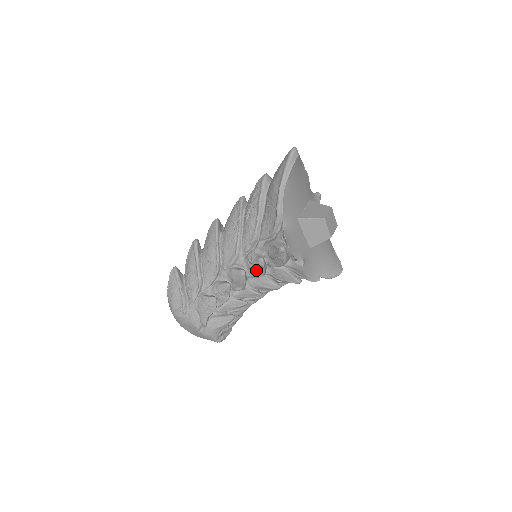
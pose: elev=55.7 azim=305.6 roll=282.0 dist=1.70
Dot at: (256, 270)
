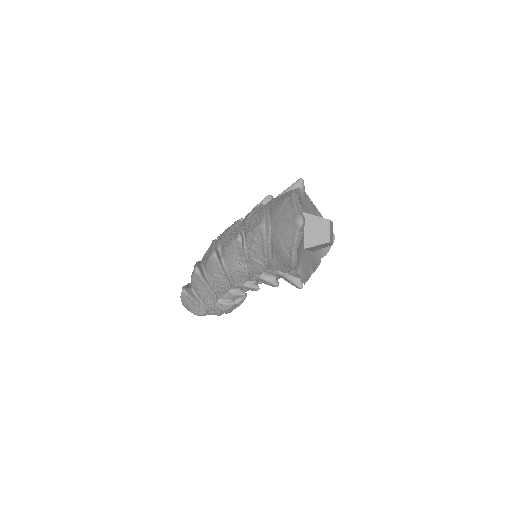
Dot at: occluded
